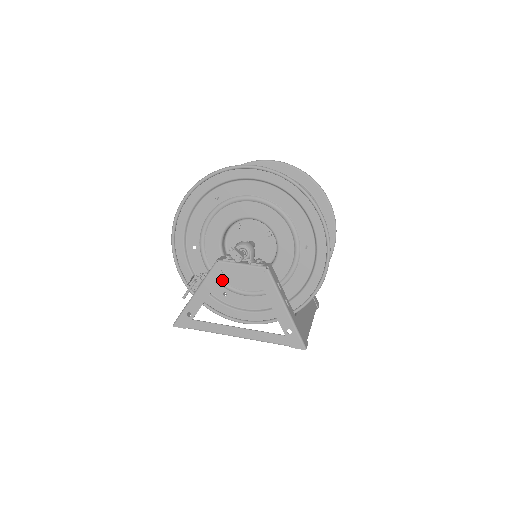
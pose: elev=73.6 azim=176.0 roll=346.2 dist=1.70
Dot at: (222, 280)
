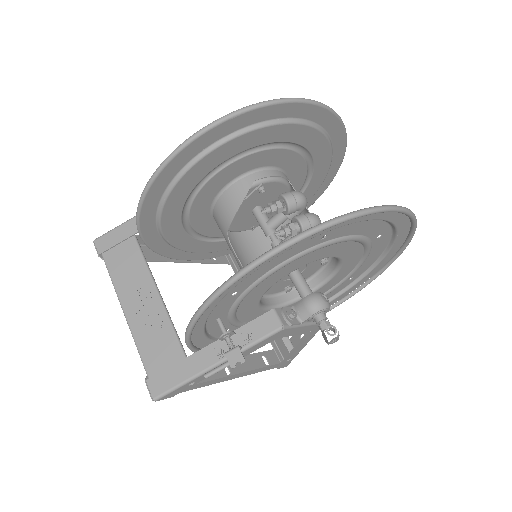
Dot at: (238, 320)
